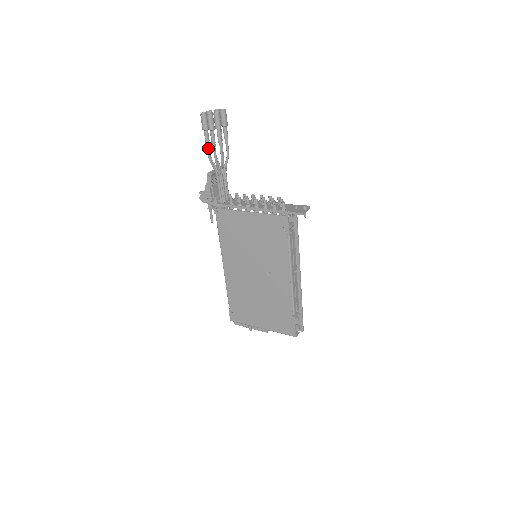
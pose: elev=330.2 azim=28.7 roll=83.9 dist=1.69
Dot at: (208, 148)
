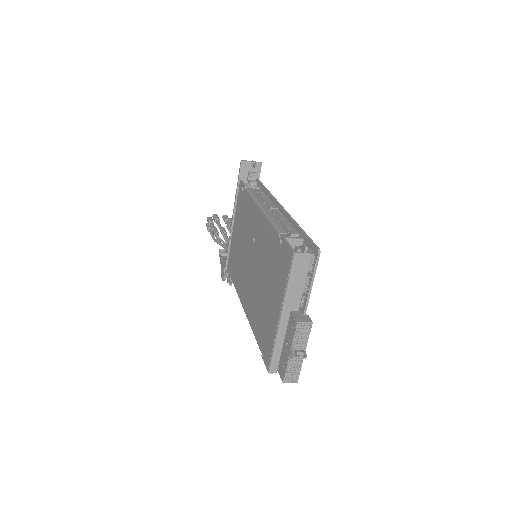
Dot at: (212, 236)
